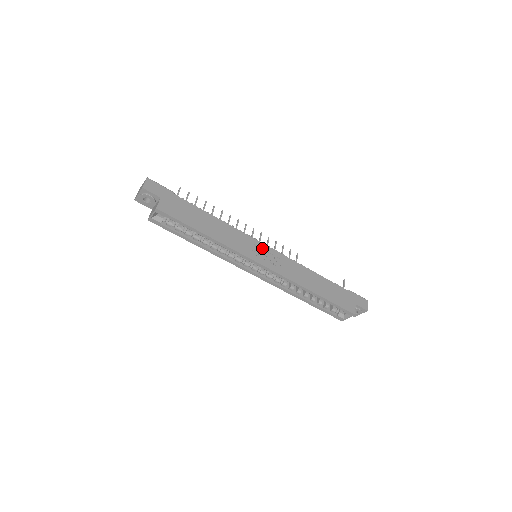
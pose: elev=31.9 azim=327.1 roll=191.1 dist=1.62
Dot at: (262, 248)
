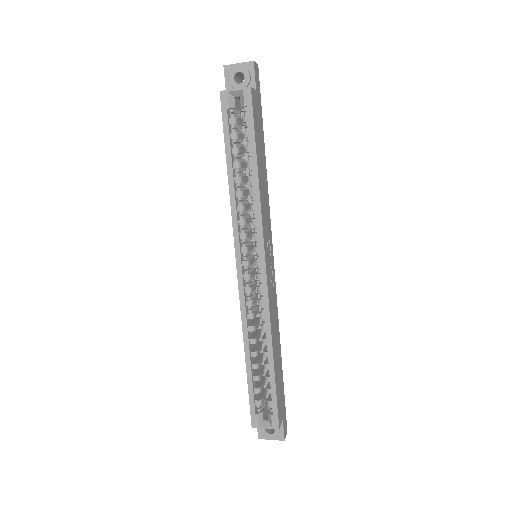
Dot at: (271, 254)
